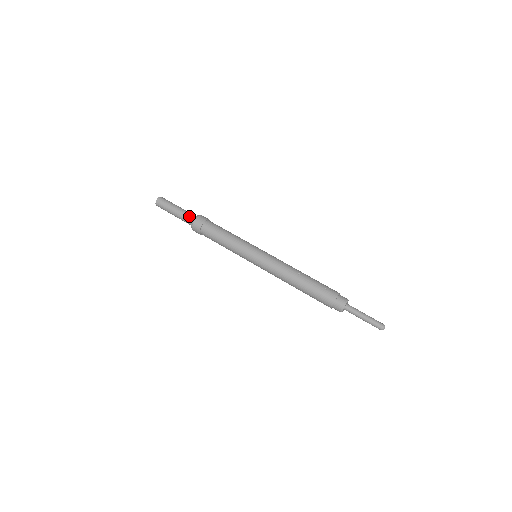
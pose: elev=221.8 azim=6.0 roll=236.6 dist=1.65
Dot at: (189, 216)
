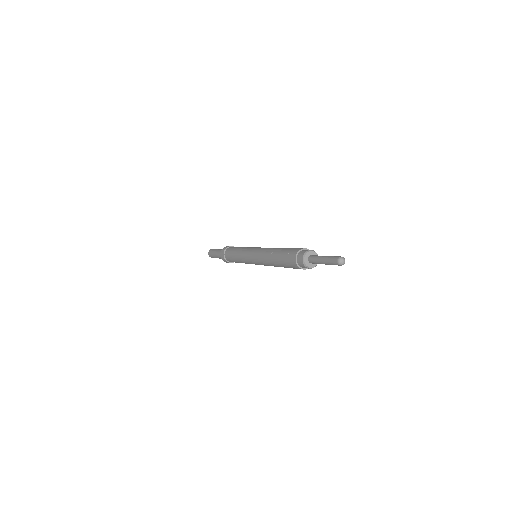
Dot at: occluded
